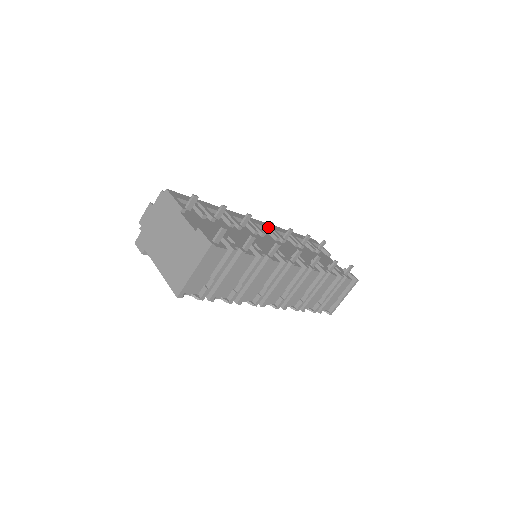
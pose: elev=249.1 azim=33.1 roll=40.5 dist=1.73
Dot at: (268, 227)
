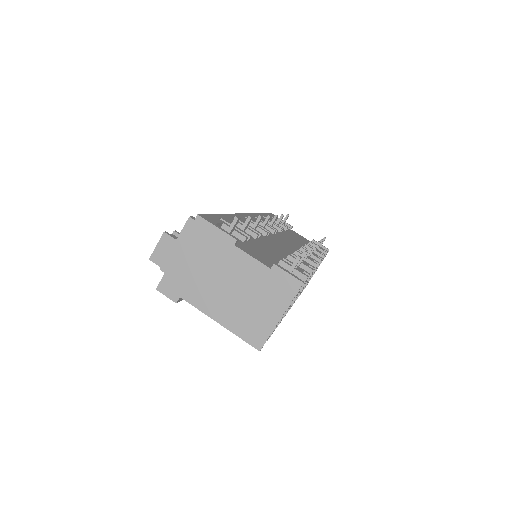
Dot at: (267, 222)
